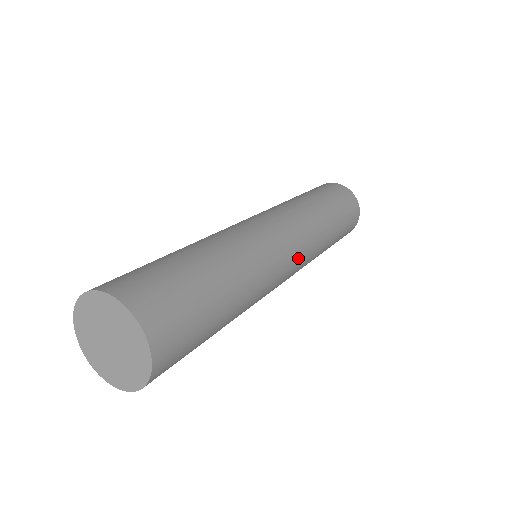
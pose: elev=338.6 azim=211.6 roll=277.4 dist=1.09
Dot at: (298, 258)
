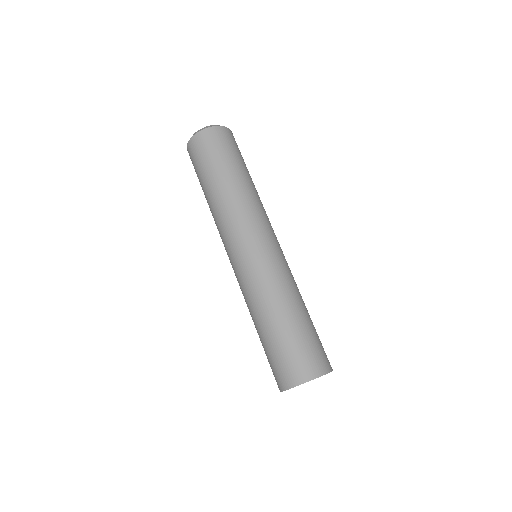
Dot at: occluded
